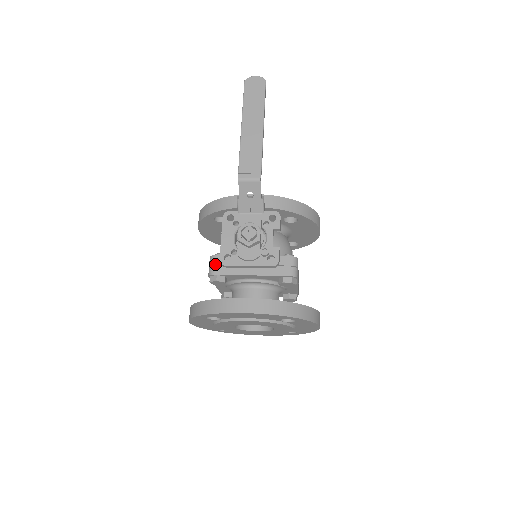
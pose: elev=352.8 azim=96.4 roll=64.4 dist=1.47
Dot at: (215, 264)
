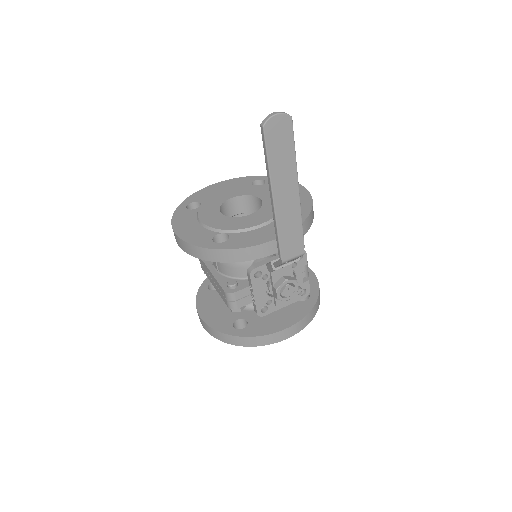
Dot at: (236, 300)
